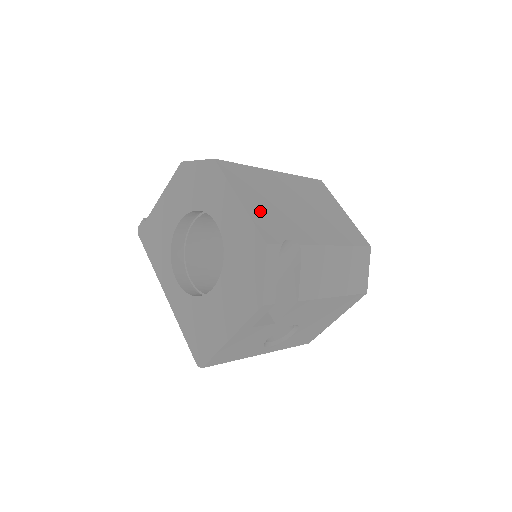
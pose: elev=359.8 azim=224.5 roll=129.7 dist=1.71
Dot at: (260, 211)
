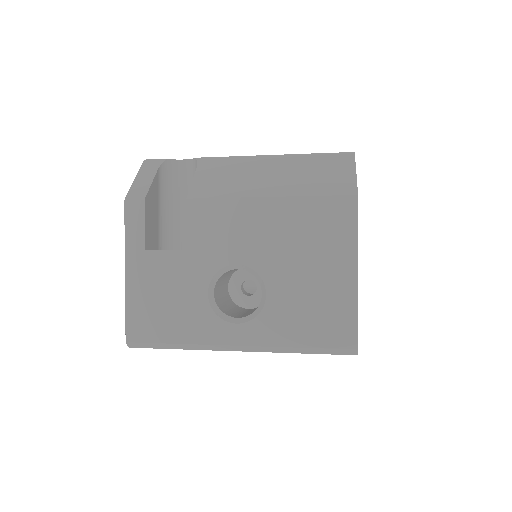
Dot at: occluded
